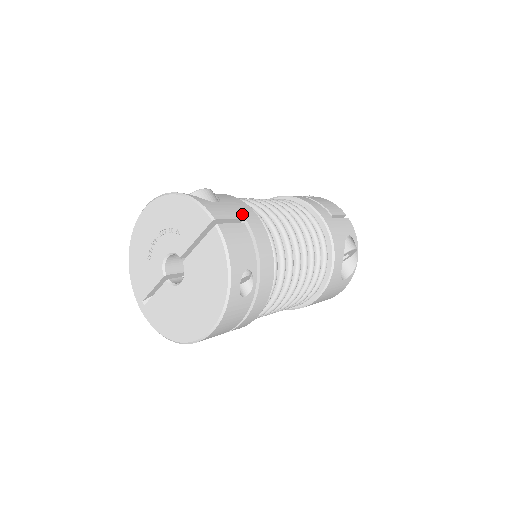
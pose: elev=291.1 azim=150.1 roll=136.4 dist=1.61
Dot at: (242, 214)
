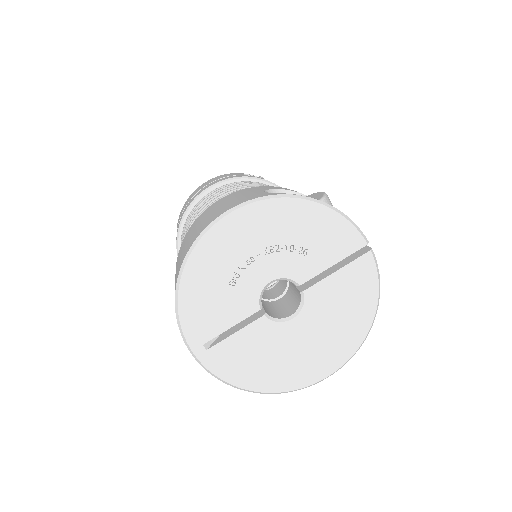
Dot at: occluded
